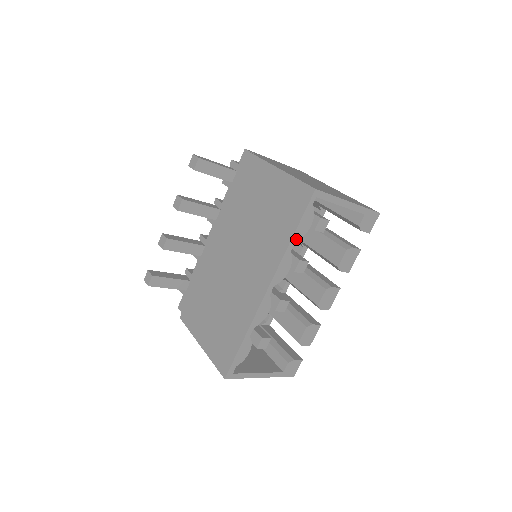
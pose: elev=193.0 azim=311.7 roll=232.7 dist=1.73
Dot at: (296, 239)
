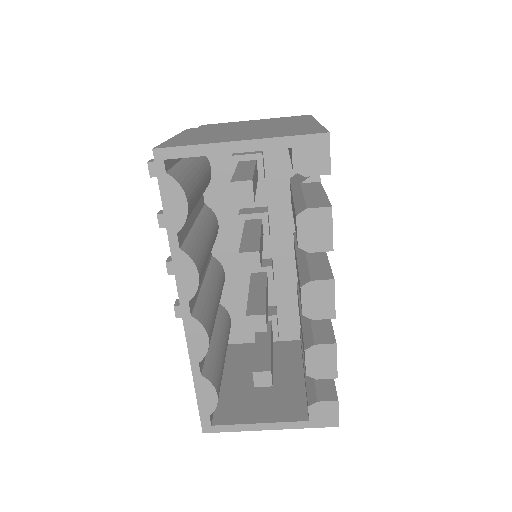
Dot at: (176, 229)
